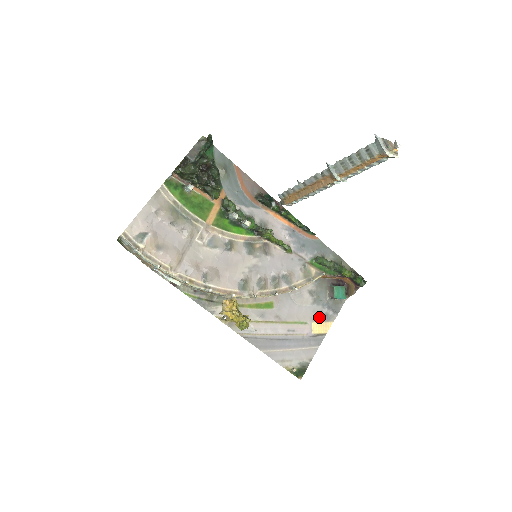
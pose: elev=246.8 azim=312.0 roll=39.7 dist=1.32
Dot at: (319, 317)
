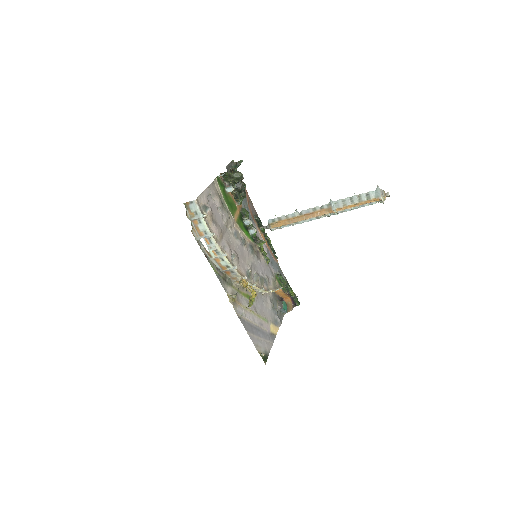
Dot at: (273, 321)
